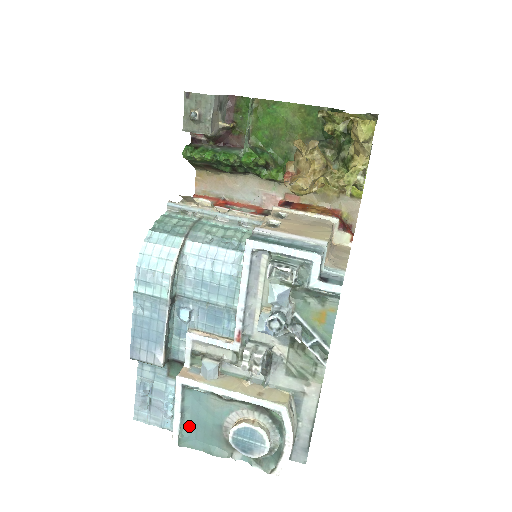
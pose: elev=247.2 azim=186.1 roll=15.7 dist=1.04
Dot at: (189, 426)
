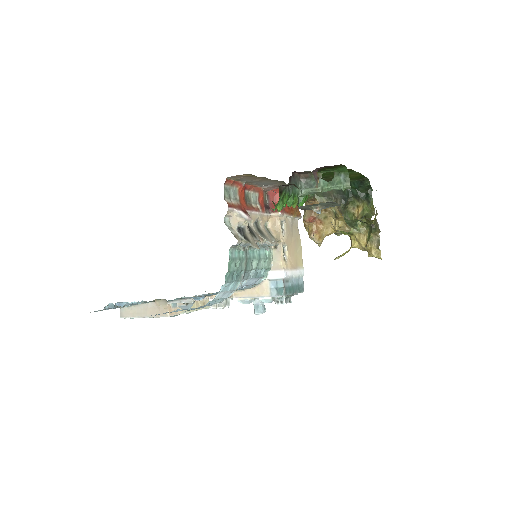
Dot at: occluded
